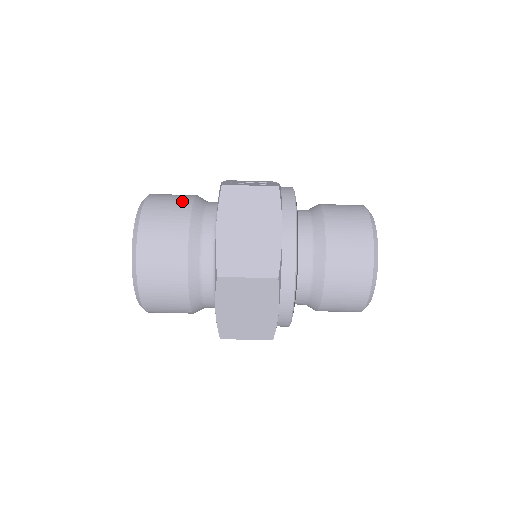
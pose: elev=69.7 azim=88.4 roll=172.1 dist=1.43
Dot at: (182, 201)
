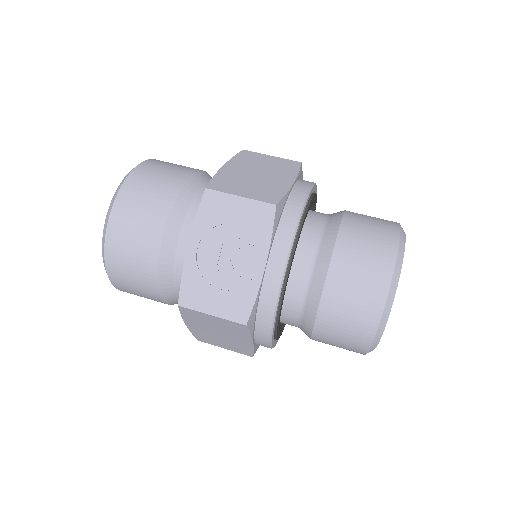
Dot at: occluded
